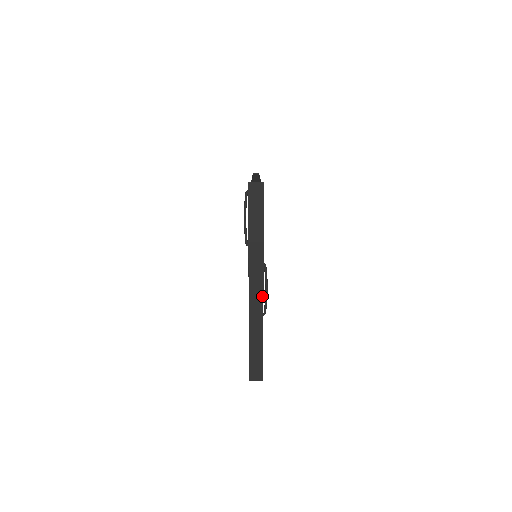
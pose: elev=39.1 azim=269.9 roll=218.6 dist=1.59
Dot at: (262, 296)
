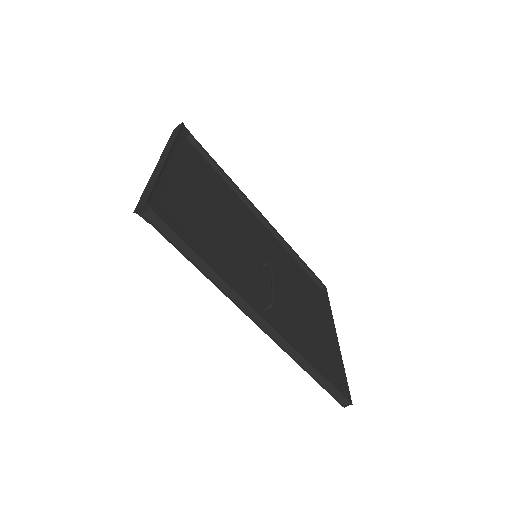
Dot at: (166, 158)
